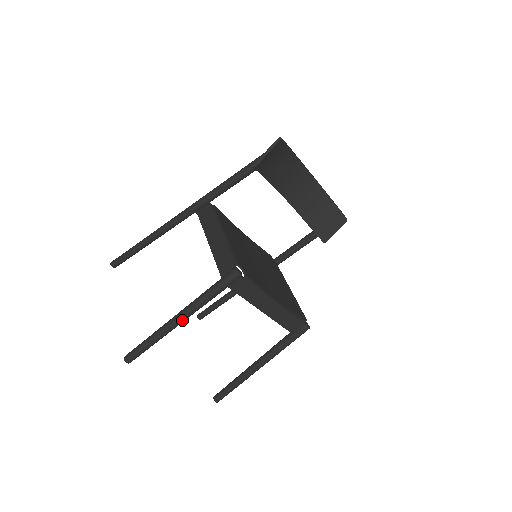
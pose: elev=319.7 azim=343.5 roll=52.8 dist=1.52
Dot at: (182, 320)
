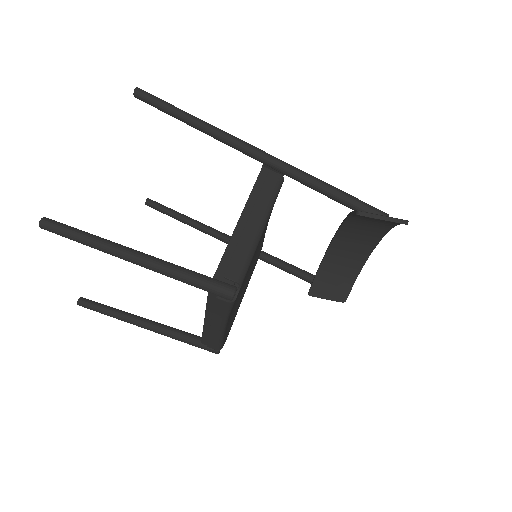
Dot at: (136, 263)
